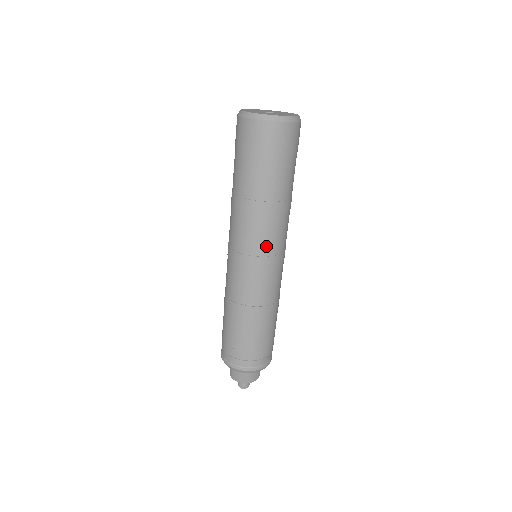
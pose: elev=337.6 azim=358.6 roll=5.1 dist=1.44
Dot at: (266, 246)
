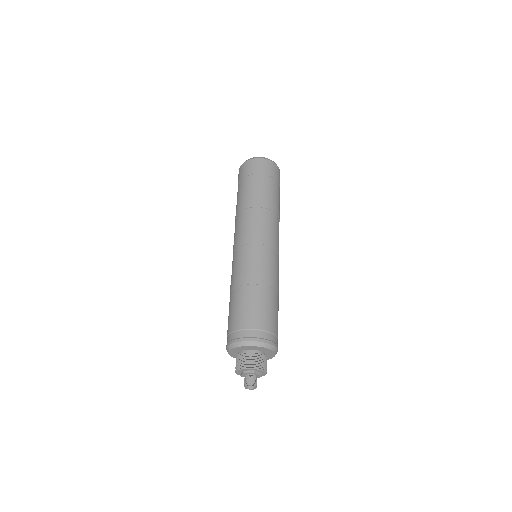
Dot at: (267, 230)
